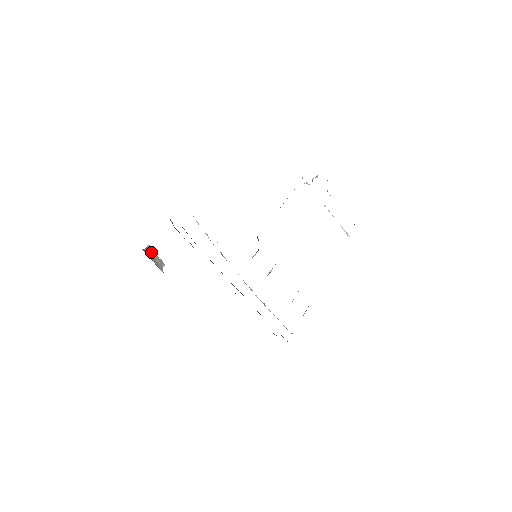
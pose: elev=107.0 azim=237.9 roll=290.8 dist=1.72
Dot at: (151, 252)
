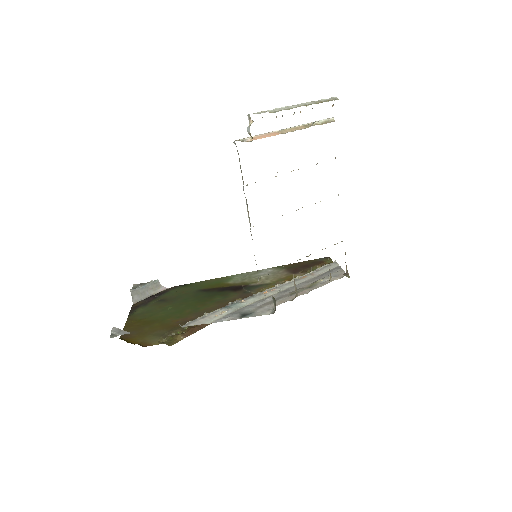
Dot at: (138, 291)
